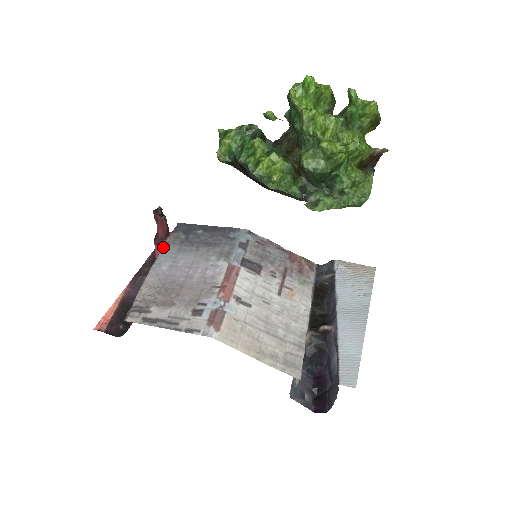
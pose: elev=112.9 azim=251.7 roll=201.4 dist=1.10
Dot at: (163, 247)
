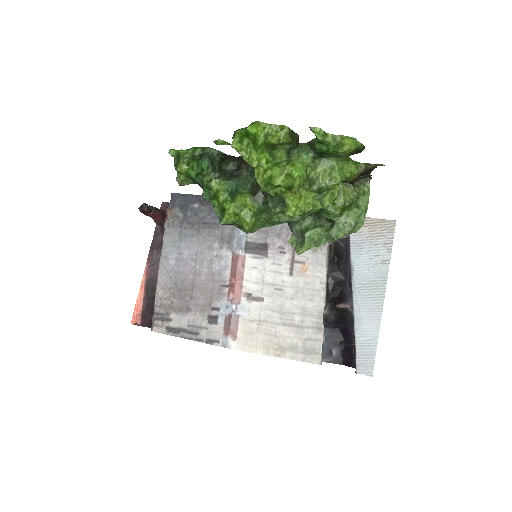
Dot at: (164, 232)
